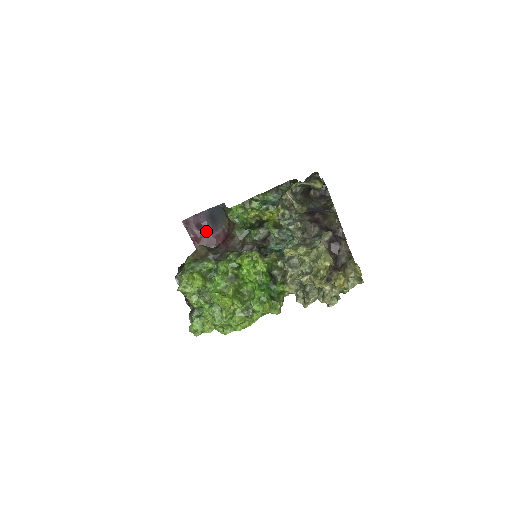
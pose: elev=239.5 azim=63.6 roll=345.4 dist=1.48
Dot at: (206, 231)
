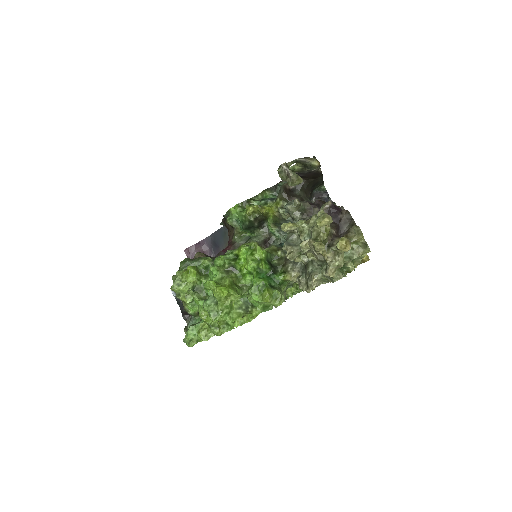
Dot at: occluded
